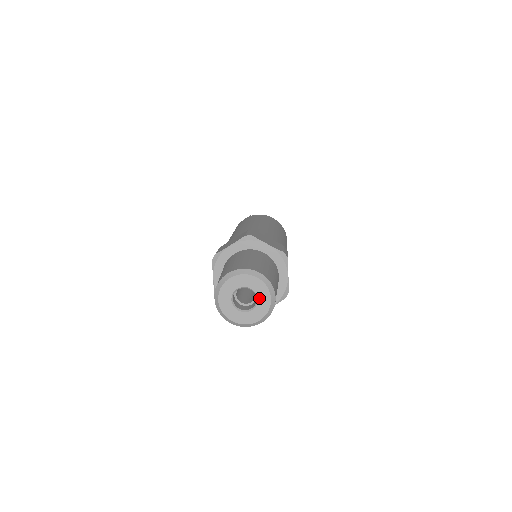
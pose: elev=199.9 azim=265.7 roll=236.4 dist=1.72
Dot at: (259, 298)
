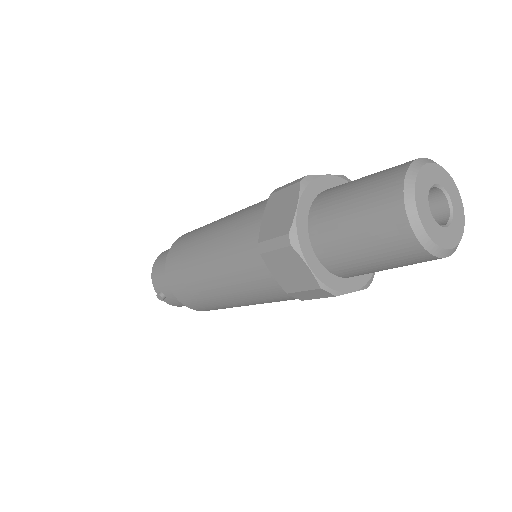
Dot at: (454, 214)
